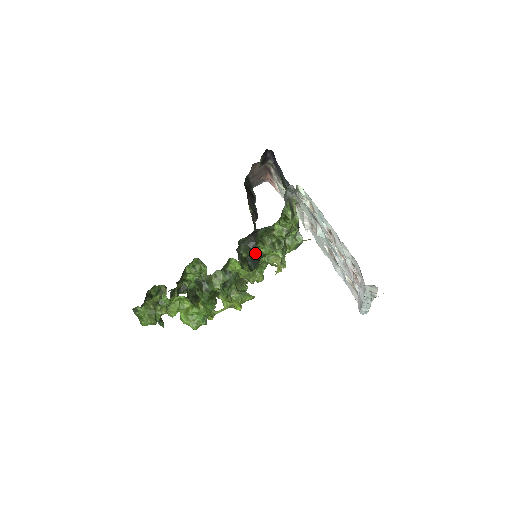
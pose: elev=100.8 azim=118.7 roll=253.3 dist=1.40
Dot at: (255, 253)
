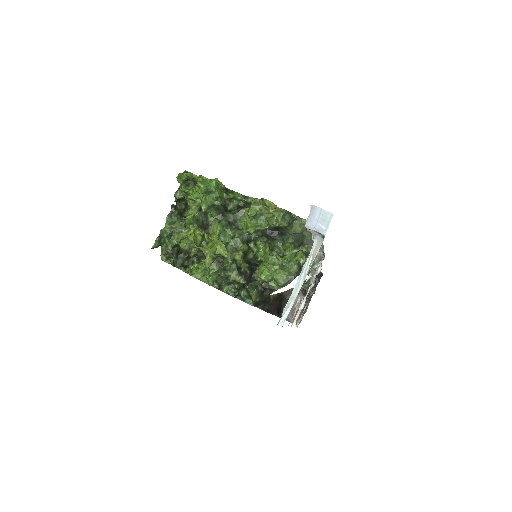
Dot at: (255, 265)
